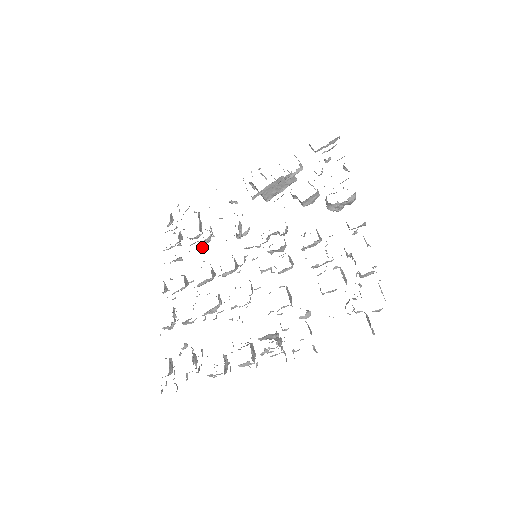
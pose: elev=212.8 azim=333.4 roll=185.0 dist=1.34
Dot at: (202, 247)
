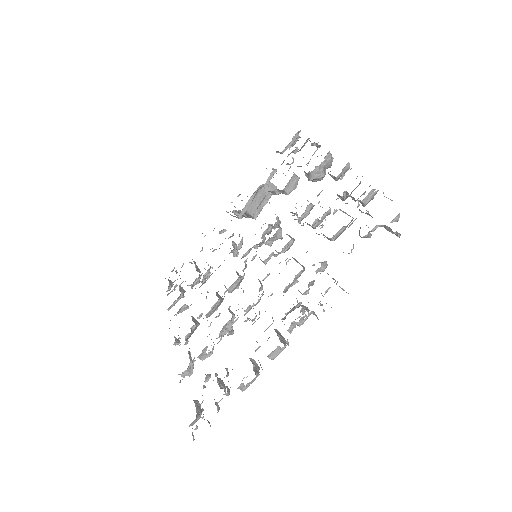
Dot at: (203, 282)
